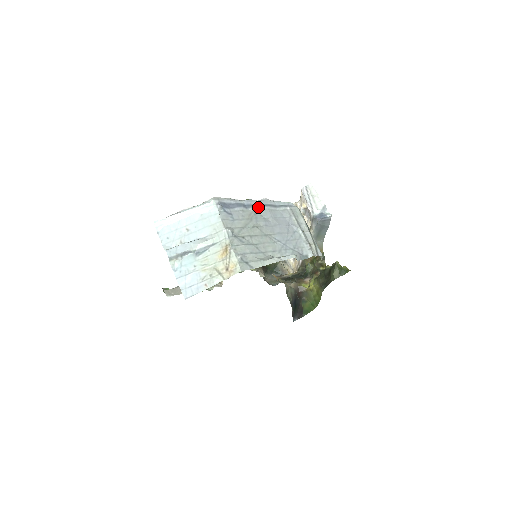
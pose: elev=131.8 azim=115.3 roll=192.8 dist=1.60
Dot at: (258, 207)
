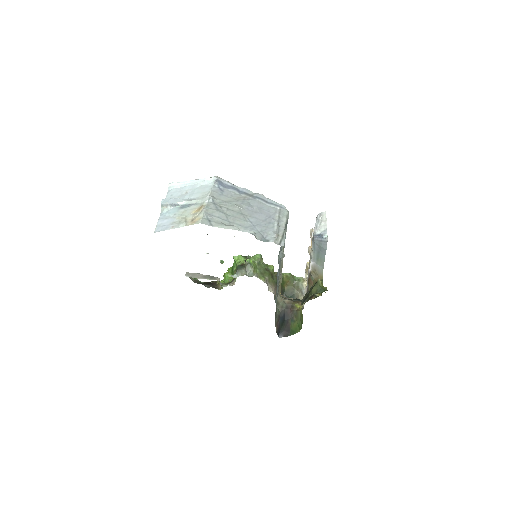
Dot at: (250, 196)
